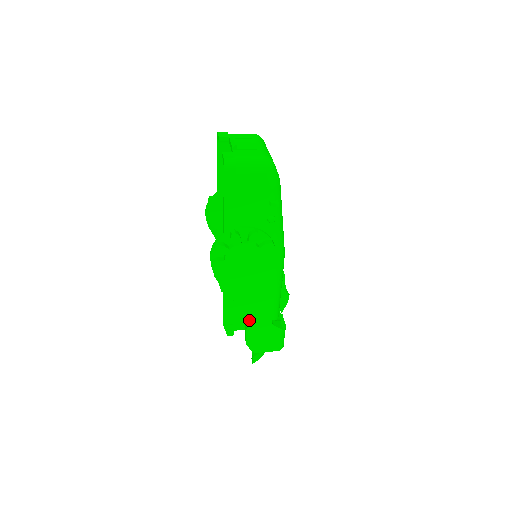
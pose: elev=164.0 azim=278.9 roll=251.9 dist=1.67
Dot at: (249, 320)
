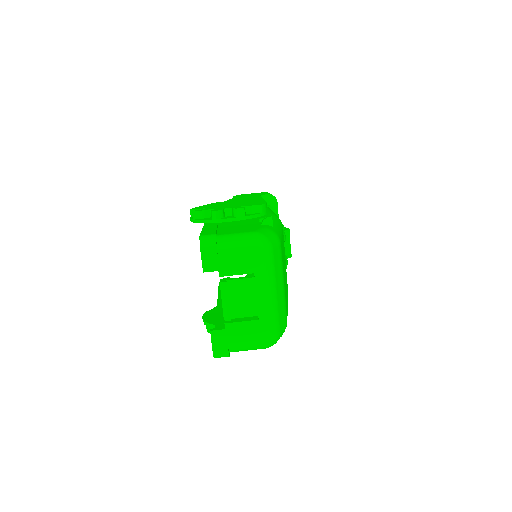
Dot at: occluded
